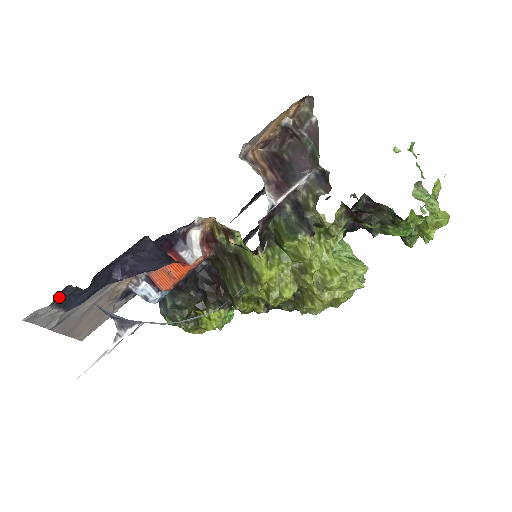
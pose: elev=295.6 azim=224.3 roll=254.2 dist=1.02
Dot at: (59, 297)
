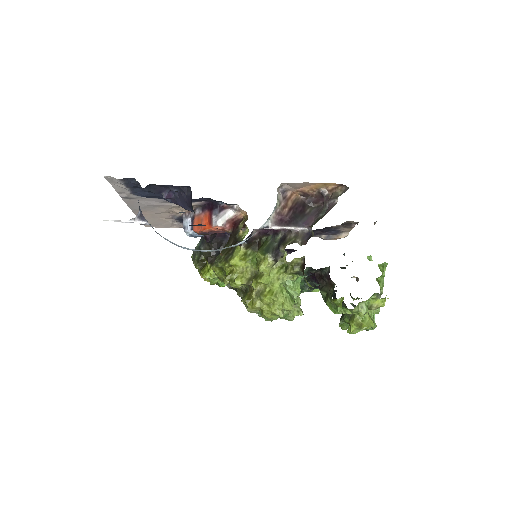
Dot at: (128, 180)
